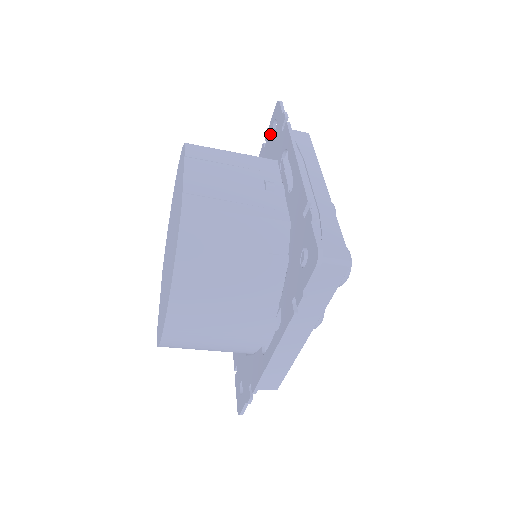
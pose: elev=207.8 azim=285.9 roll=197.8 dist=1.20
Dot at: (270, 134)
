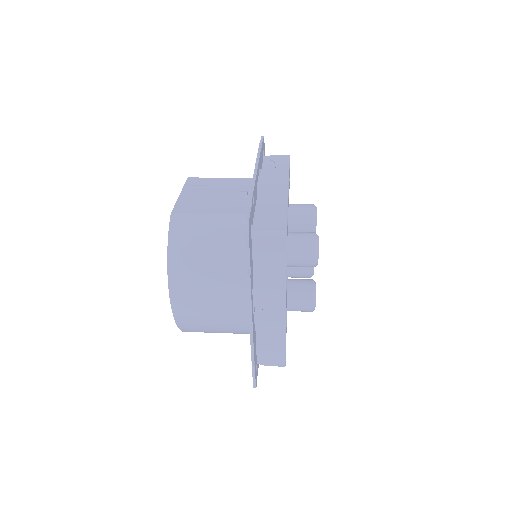
Dot at: occluded
